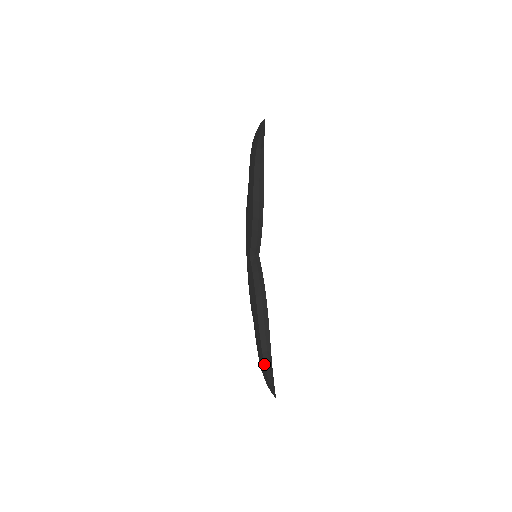
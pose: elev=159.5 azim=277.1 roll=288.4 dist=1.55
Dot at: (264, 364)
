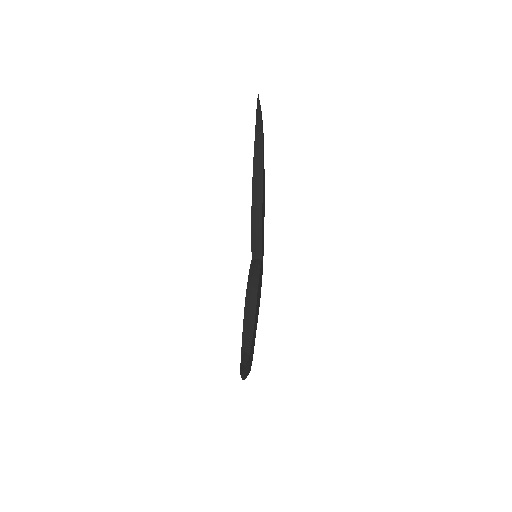
Dot at: (241, 351)
